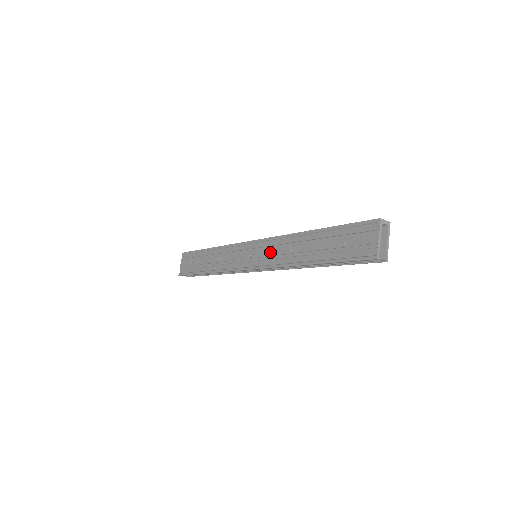
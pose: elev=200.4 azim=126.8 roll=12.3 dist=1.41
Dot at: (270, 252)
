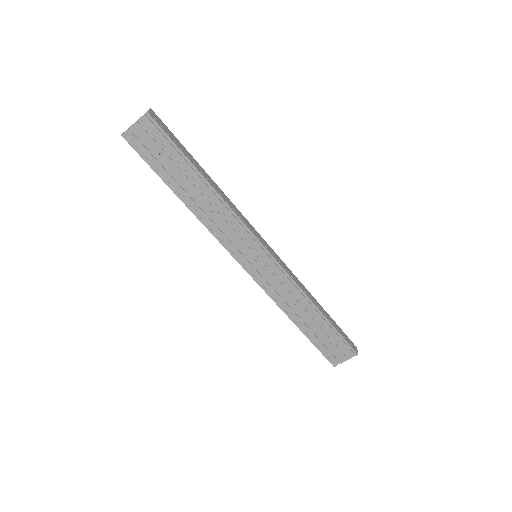
Dot at: (276, 282)
